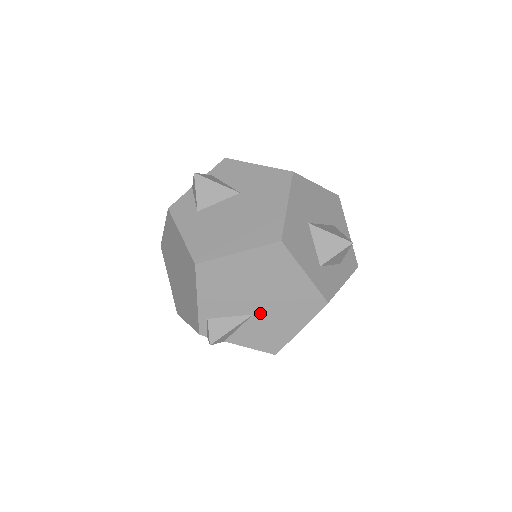
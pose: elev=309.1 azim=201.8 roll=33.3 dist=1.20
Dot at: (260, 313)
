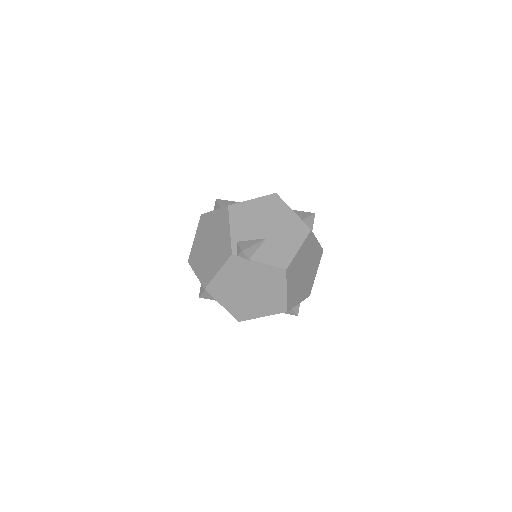
Dot at: (271, 237)
